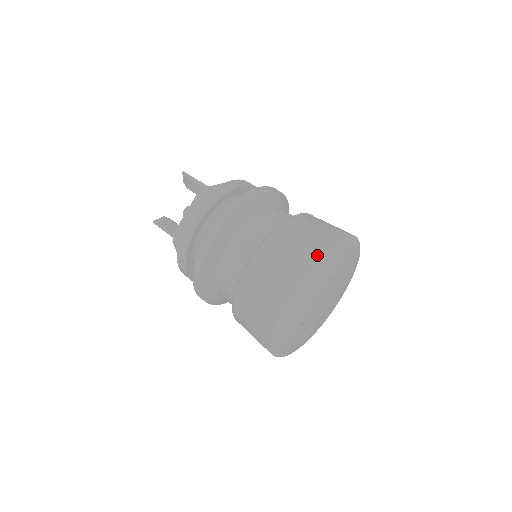
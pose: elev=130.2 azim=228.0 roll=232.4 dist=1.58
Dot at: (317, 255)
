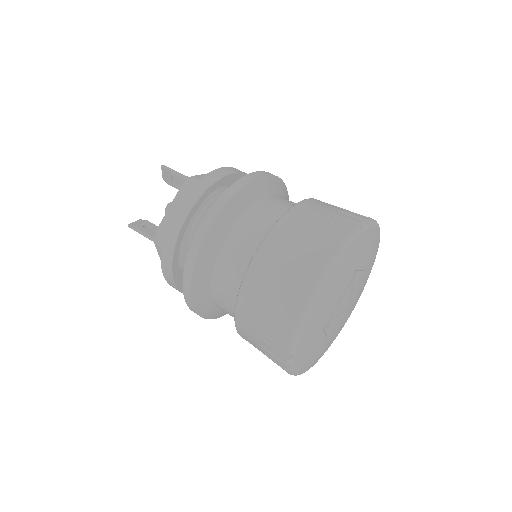
Dot at: (340, 240)
